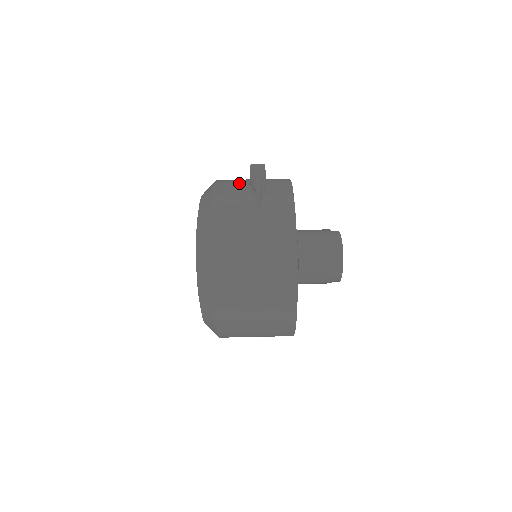
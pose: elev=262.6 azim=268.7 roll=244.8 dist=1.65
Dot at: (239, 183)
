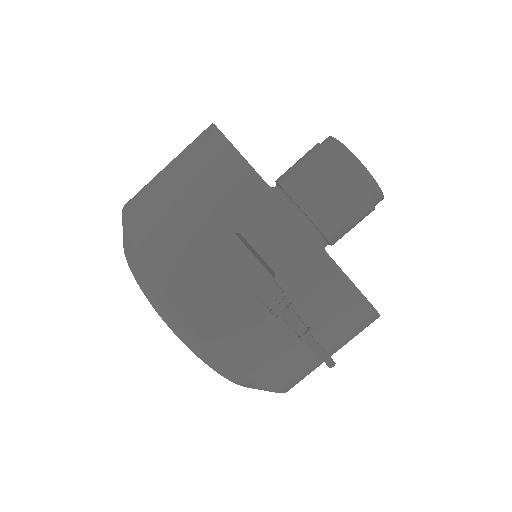
Dot at: (208, 275)
